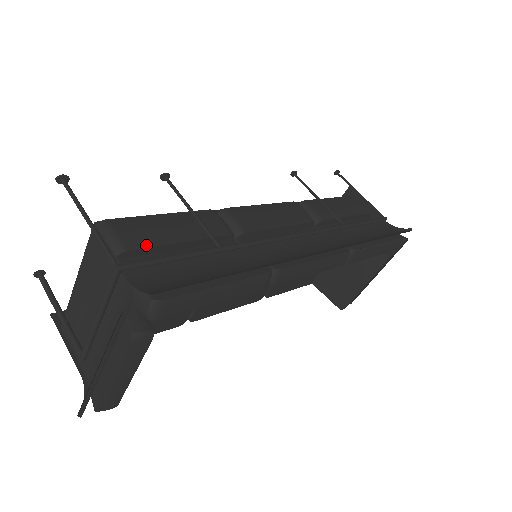
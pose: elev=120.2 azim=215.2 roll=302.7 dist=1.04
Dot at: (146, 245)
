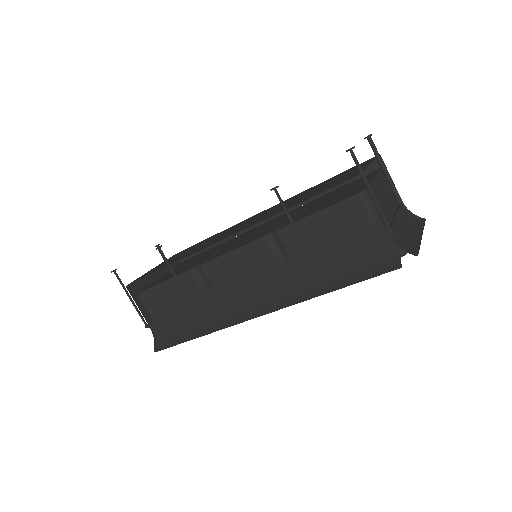
Dot at: (157, 309)
